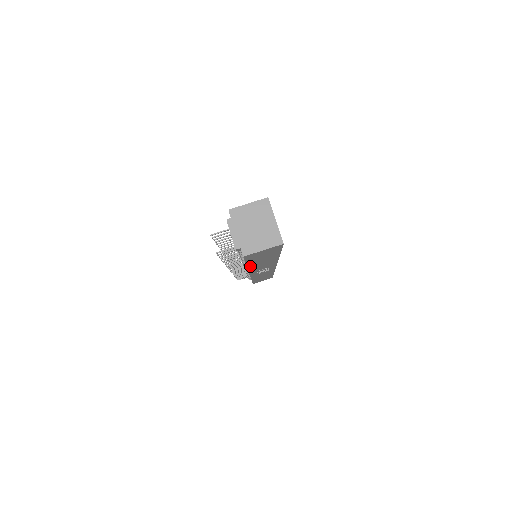
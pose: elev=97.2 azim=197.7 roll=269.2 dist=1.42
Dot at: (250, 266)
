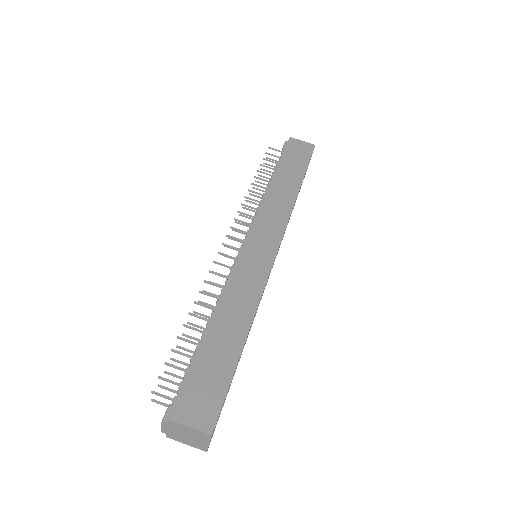
Dot at: occluded
